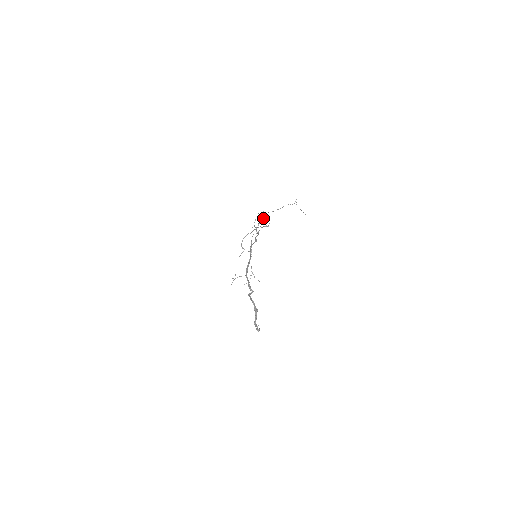
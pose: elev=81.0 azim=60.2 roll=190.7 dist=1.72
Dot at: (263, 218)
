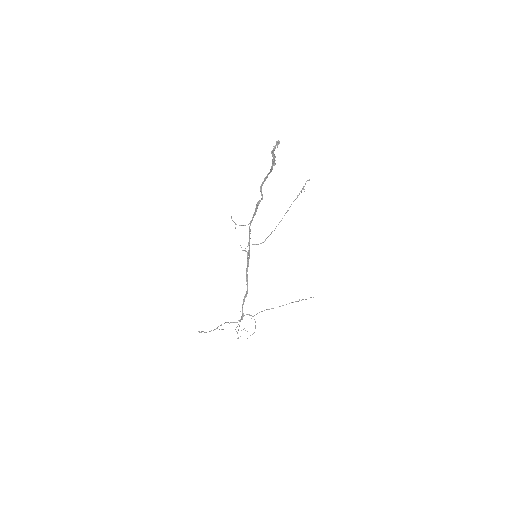
Dot at: (254, 315)
